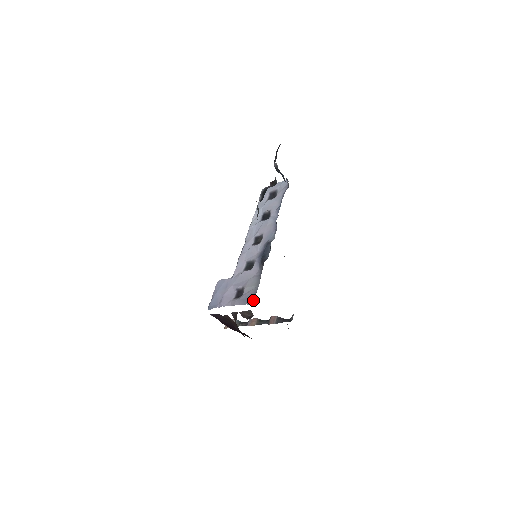
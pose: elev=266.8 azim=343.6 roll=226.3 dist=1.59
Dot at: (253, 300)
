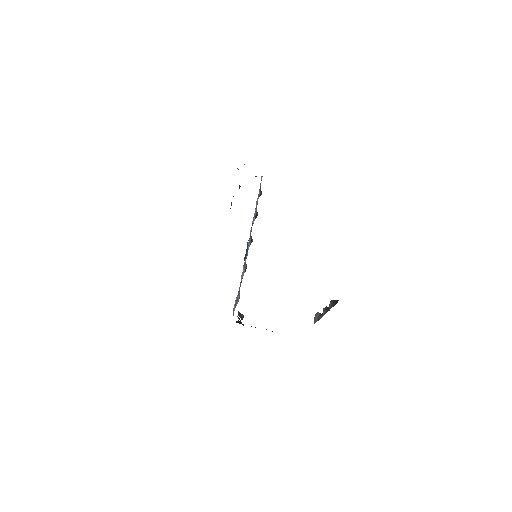
Dot at: occluded
